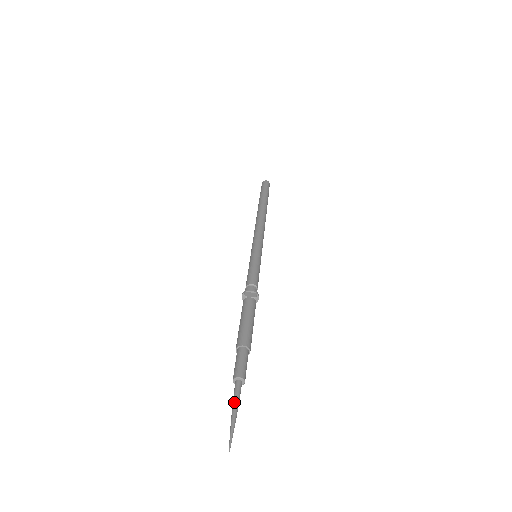
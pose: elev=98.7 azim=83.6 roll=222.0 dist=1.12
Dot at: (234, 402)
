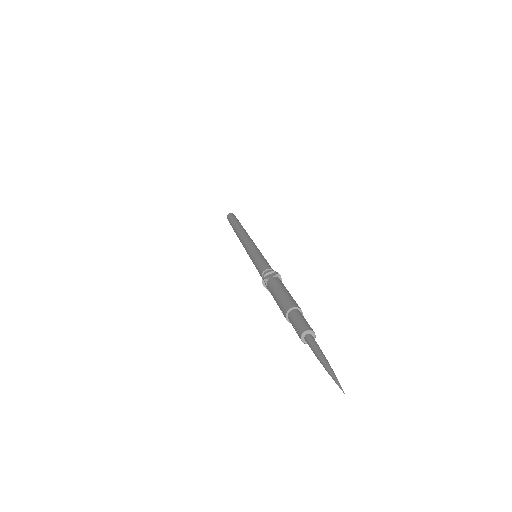
Dot at: (316, 352)
